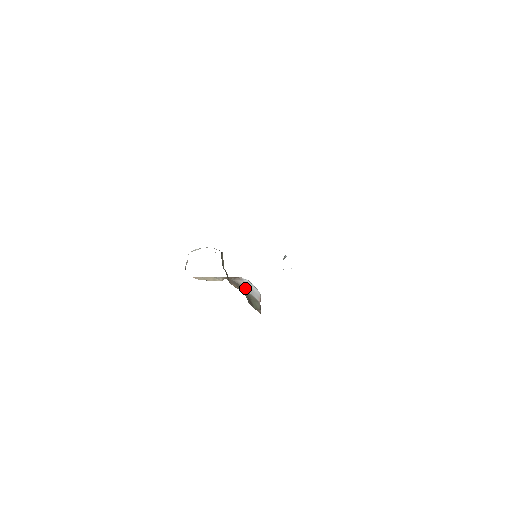
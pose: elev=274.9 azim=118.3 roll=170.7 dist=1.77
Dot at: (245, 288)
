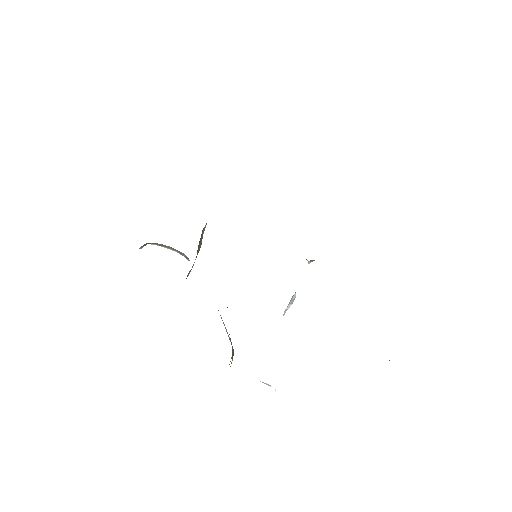
Dot at: occluded
